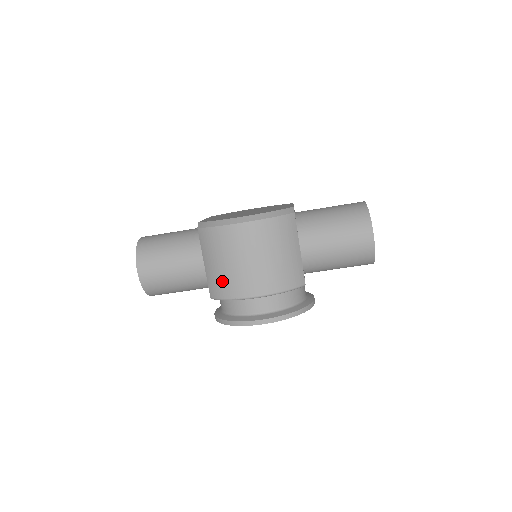
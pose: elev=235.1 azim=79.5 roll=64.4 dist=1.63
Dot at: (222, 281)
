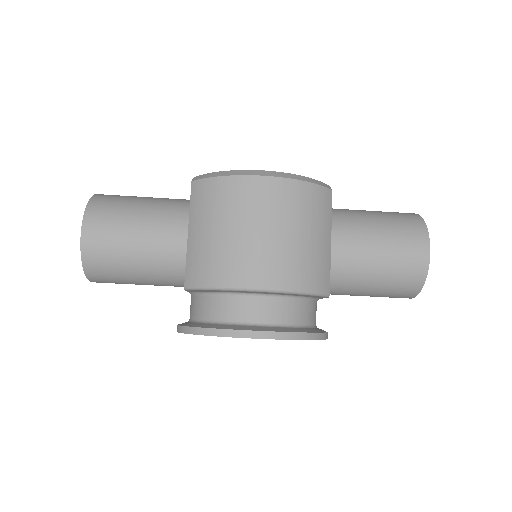
Dot at: (212, 258)
